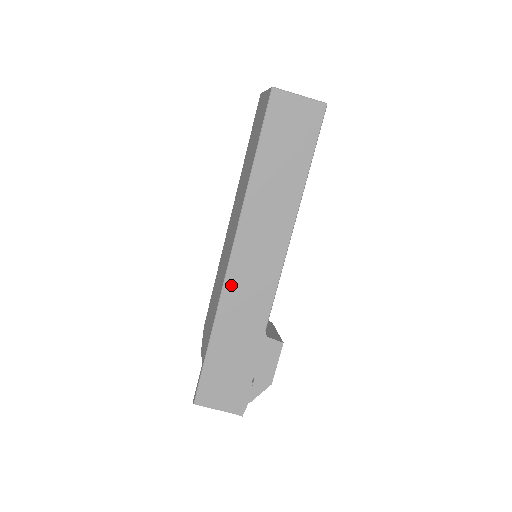
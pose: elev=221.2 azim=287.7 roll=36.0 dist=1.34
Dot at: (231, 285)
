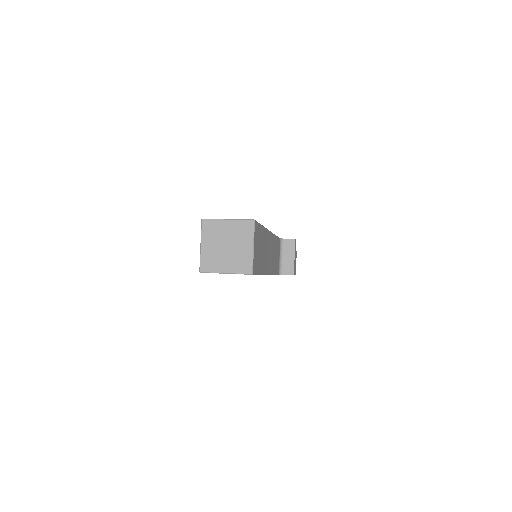
Dot at: occluded
